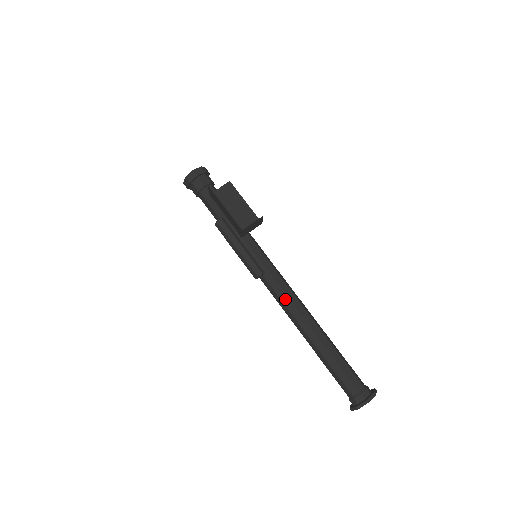
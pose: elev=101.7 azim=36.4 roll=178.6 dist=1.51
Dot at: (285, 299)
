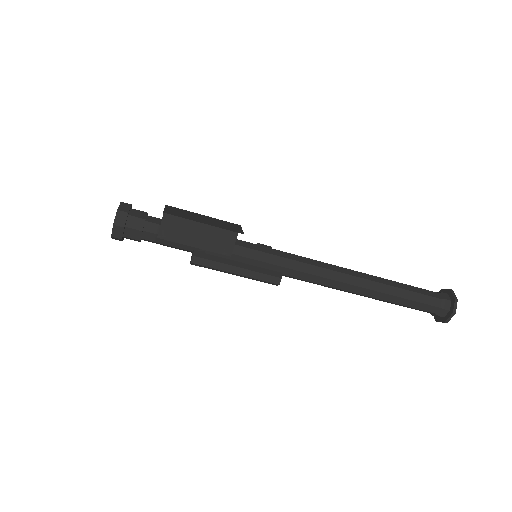
Dot at: (319, 280)
